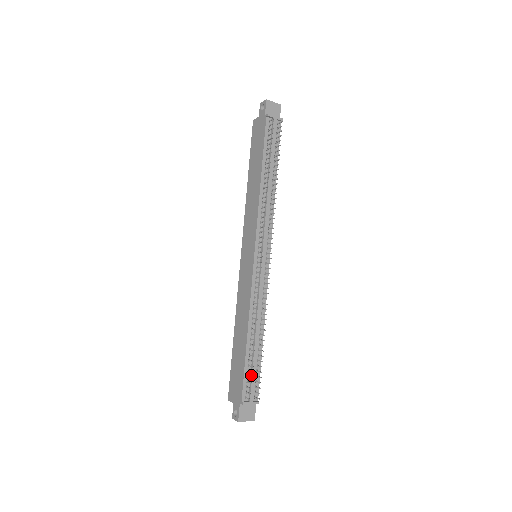
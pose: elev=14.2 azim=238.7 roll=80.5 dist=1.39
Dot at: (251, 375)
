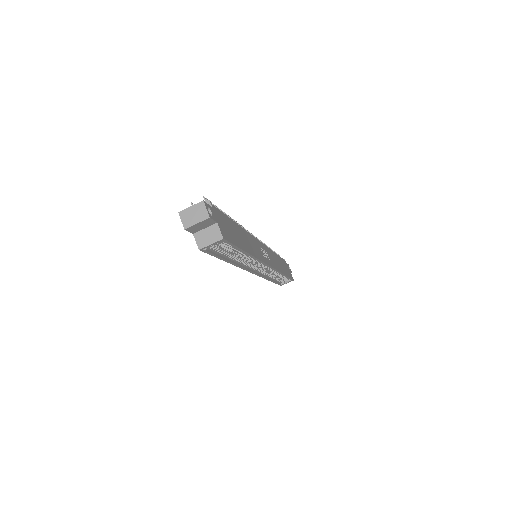
Dot at: occluded
